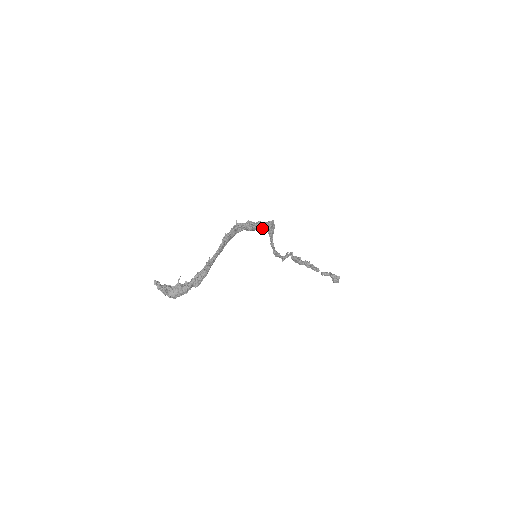
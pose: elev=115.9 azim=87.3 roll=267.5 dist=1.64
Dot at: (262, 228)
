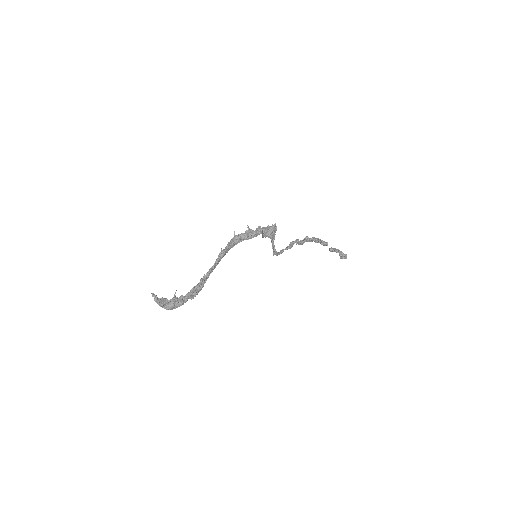
Dot at: (262, 234)
